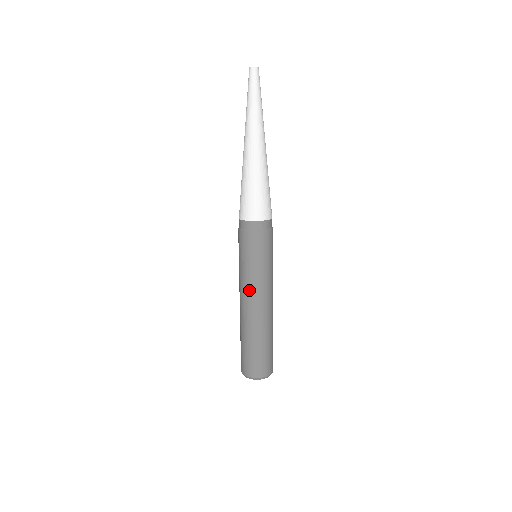
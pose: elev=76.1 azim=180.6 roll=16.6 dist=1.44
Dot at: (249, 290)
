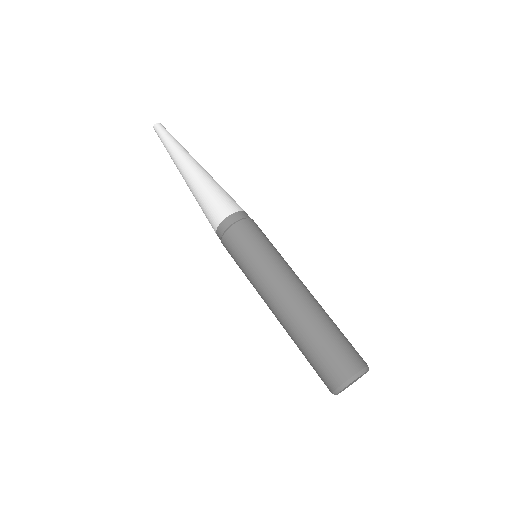
Dot at: (273, 278)
